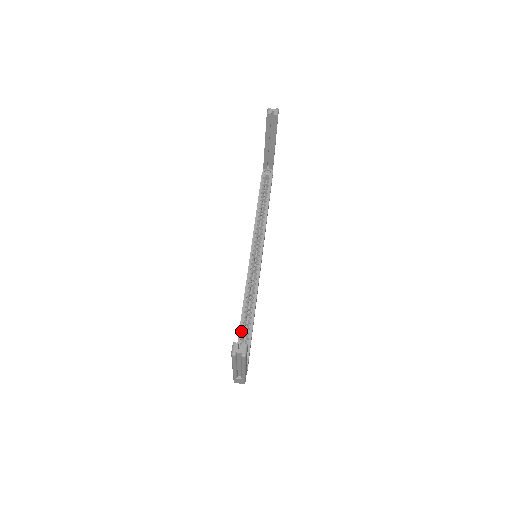
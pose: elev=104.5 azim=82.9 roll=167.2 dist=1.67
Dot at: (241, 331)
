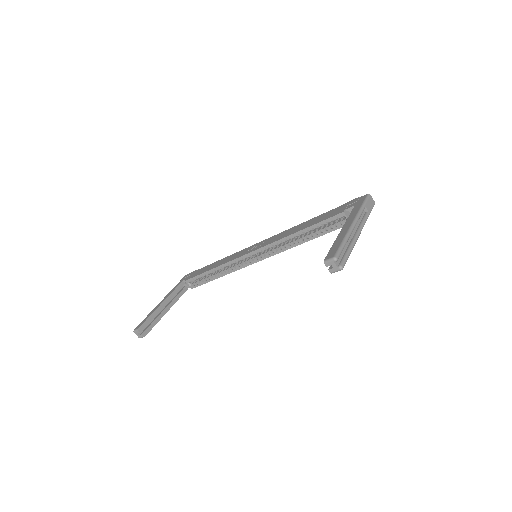
Dot at: (200, 276)
